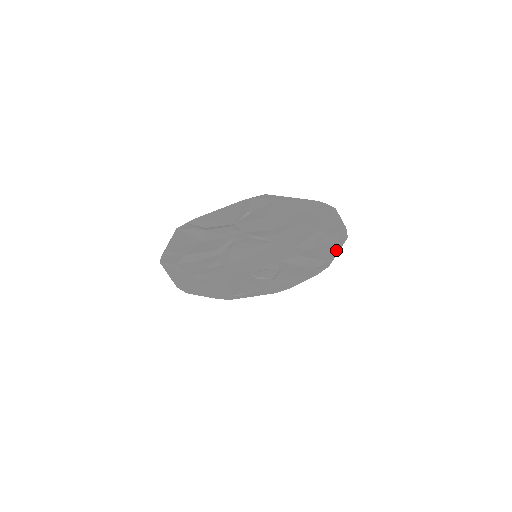
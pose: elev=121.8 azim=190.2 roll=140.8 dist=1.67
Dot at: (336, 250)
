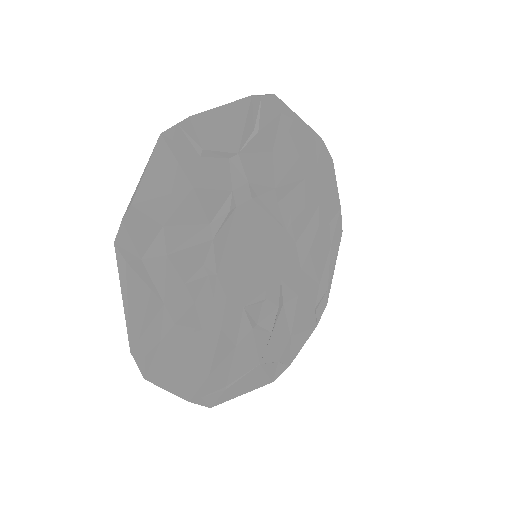
Dot at: (333, 261)
